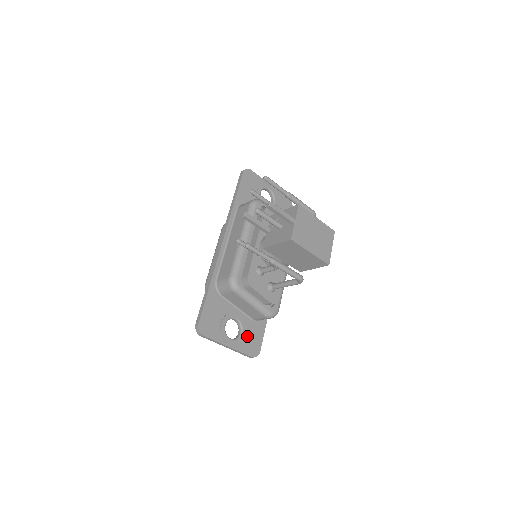
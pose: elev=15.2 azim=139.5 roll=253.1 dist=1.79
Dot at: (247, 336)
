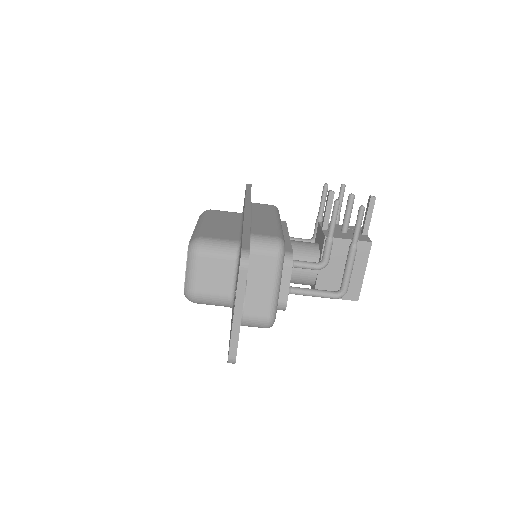
Dot at: occluded
